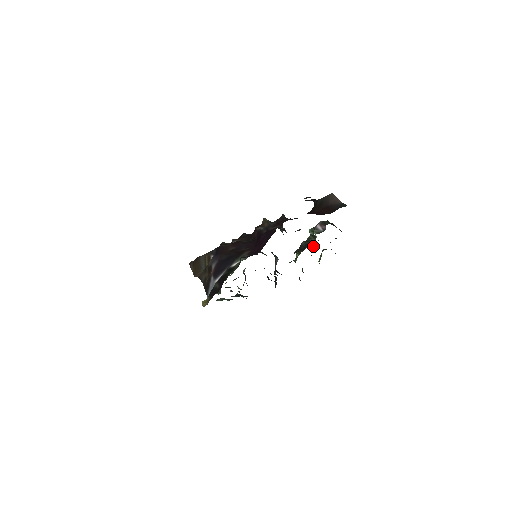
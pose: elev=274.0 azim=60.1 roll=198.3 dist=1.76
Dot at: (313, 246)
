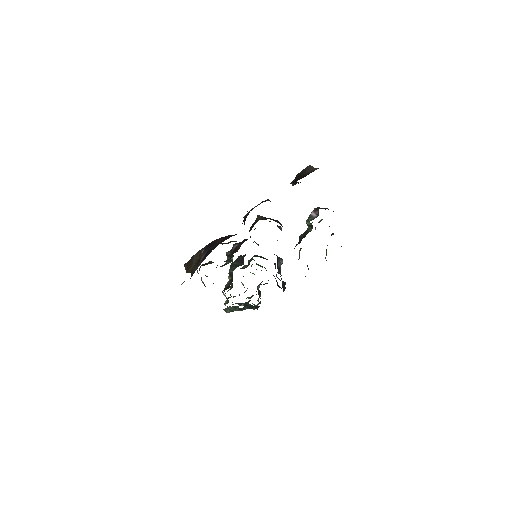
Dot at: occluded
